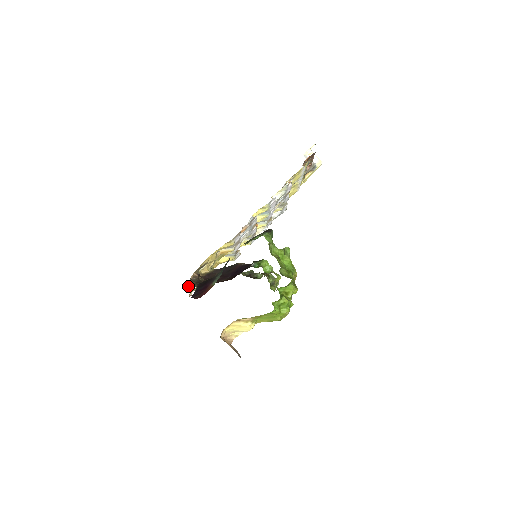
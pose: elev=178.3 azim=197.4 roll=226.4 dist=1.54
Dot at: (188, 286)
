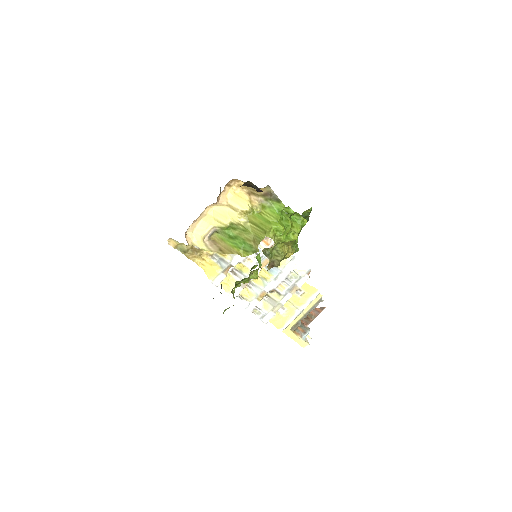
Dot at: (220, 189)
